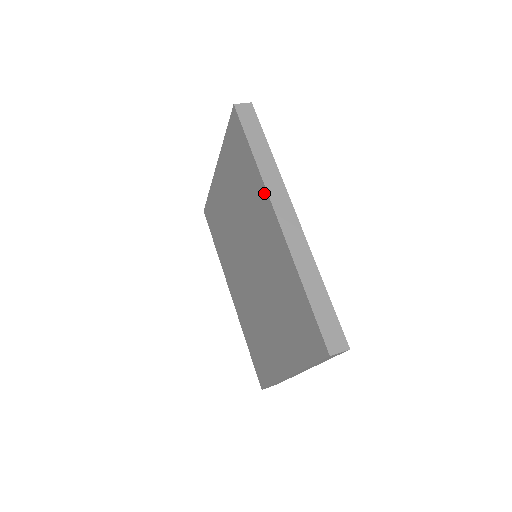
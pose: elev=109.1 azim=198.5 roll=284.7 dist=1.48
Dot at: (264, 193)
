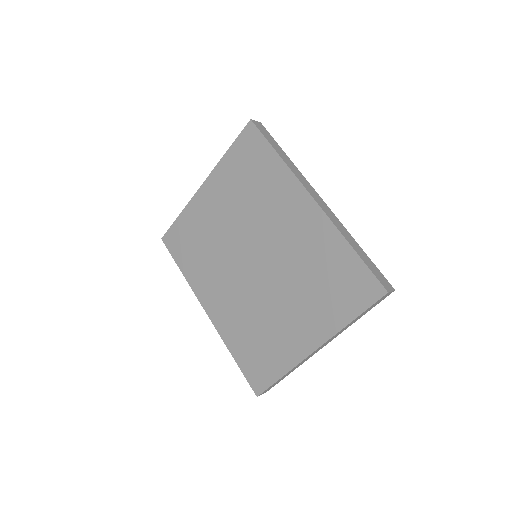
Dot at: (294, 183)
